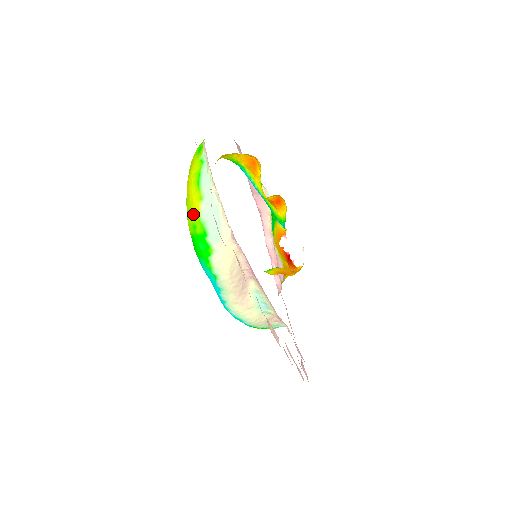
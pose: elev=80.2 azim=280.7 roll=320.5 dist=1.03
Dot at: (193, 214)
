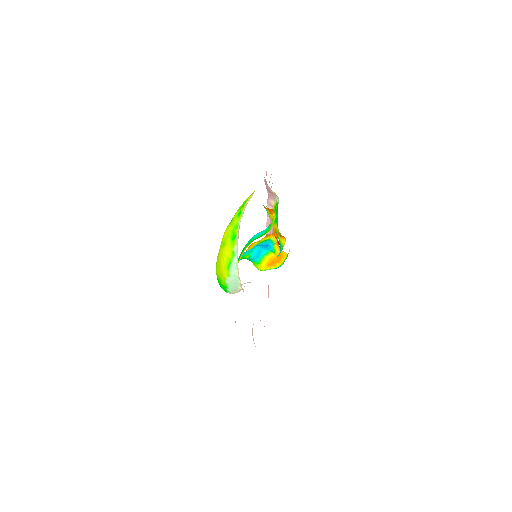
Dot at: (221, 276)
